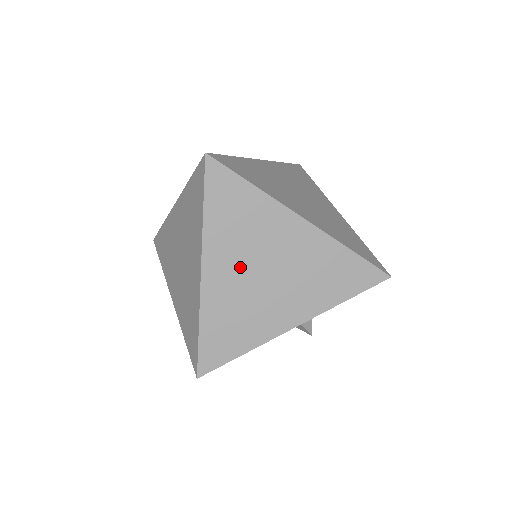
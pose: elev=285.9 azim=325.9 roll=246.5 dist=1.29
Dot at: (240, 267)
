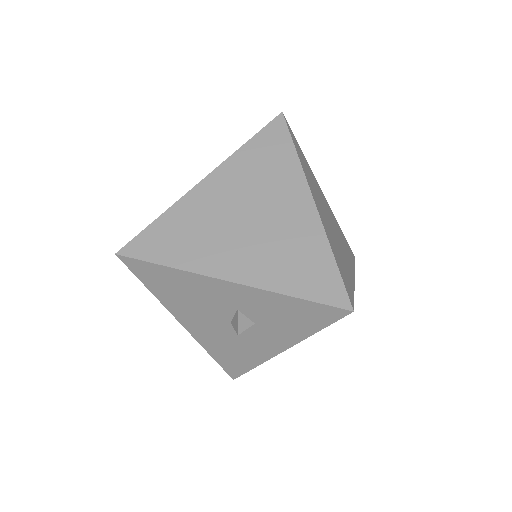
Dot at: (233, 198)
